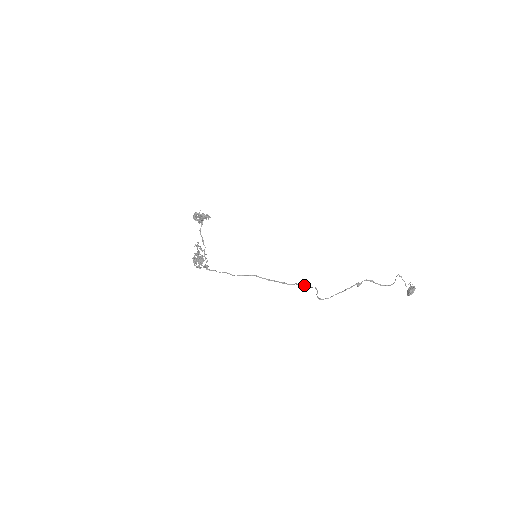
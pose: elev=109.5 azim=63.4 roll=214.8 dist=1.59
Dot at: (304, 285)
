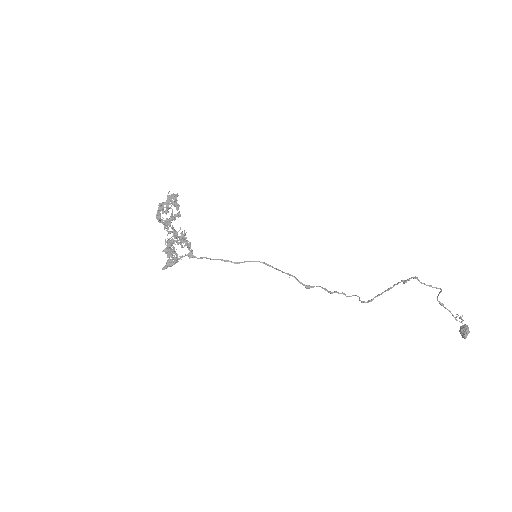
Dot at: (336, 292)
